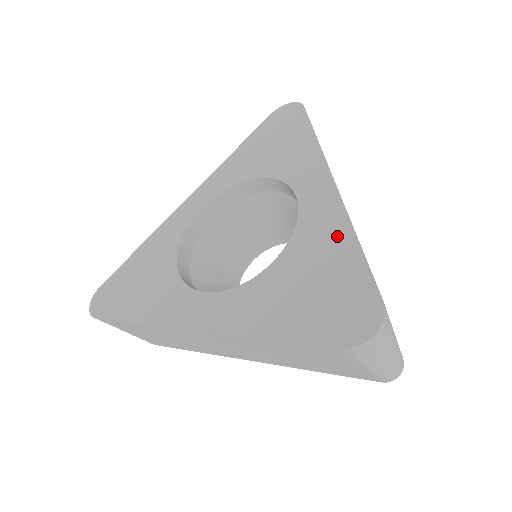
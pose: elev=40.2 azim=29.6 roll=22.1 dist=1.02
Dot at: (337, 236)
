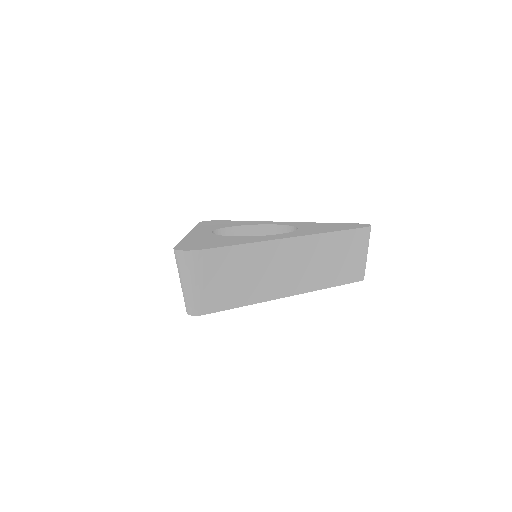
Dot at: (315, 223)
